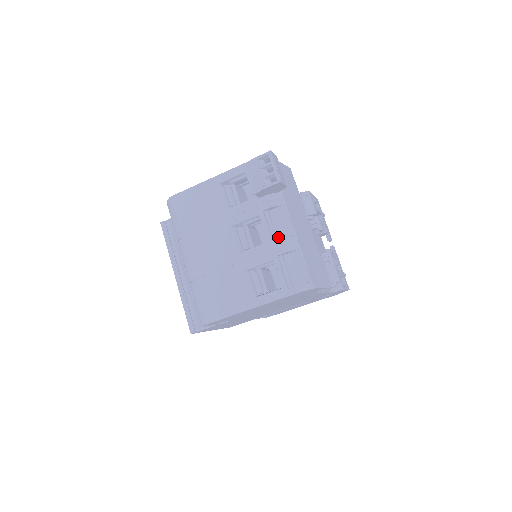
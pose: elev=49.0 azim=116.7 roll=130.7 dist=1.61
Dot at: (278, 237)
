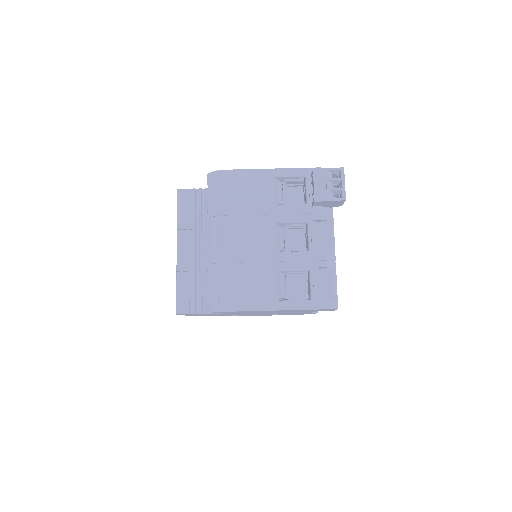
Dot at: (318, 250)
